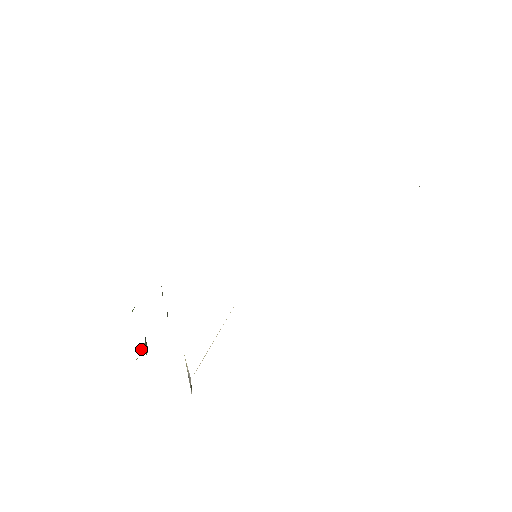
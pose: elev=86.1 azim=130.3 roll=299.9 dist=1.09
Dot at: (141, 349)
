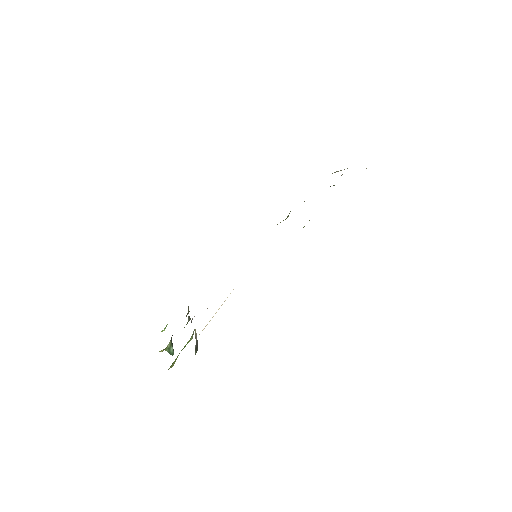
Dot at: (167, 346)
